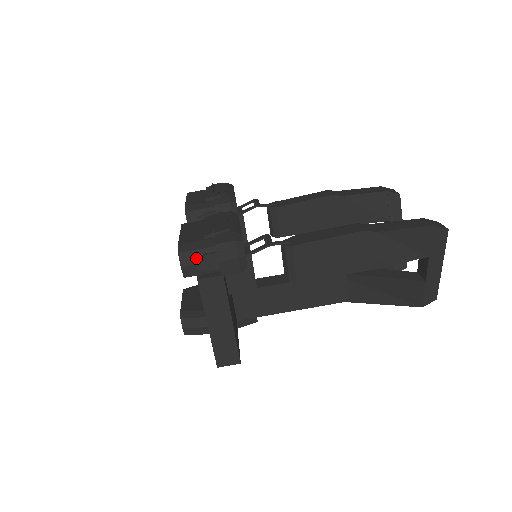
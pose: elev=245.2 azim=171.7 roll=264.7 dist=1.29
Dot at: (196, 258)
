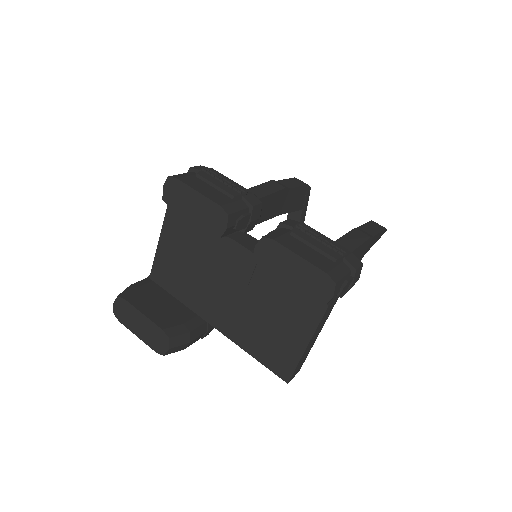
Dot at: (342, 286)
